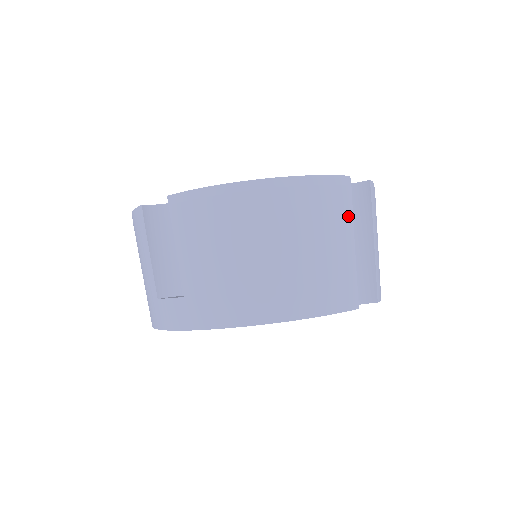
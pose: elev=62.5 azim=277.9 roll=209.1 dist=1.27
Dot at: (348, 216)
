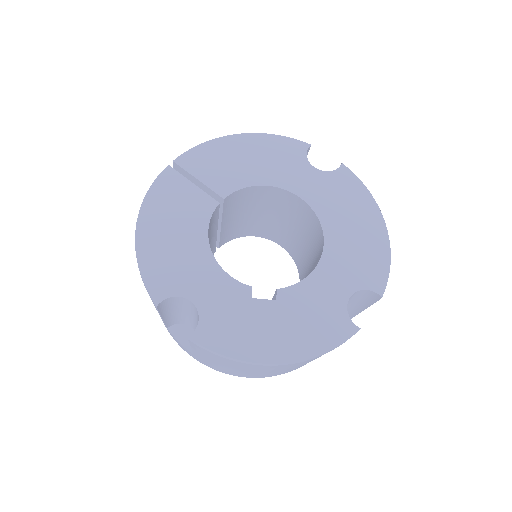
Dot at: occluded
